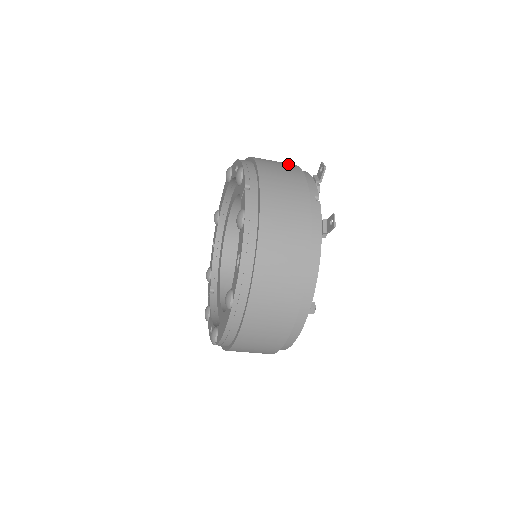
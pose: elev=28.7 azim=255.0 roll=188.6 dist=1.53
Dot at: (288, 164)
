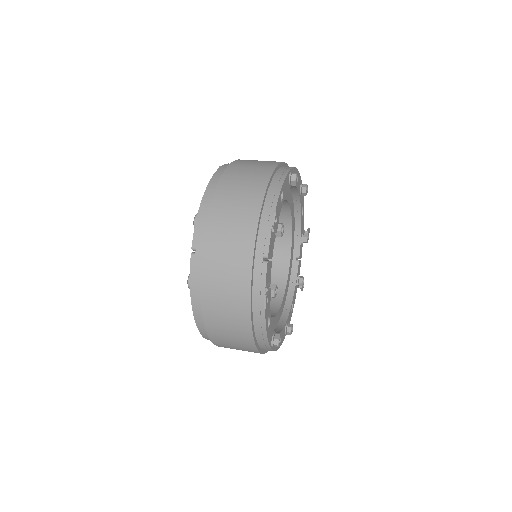
Dot at: (251, 197)
